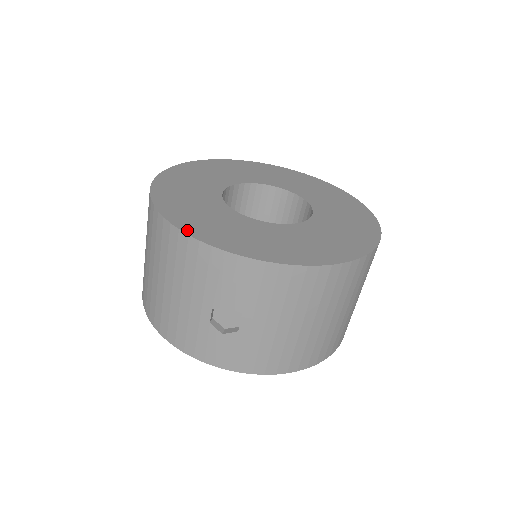
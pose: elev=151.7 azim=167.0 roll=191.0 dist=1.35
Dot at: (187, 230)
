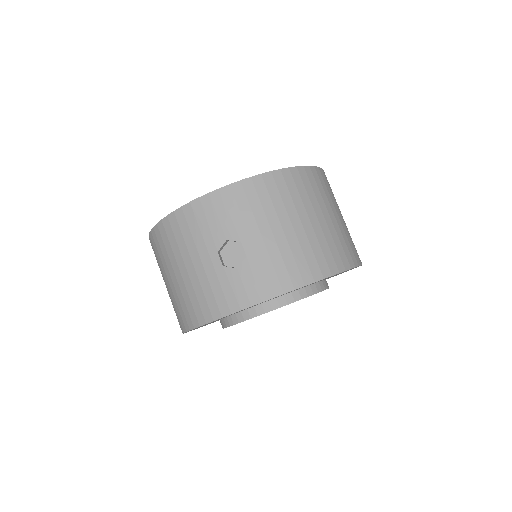
Dot at: (173, 213)
